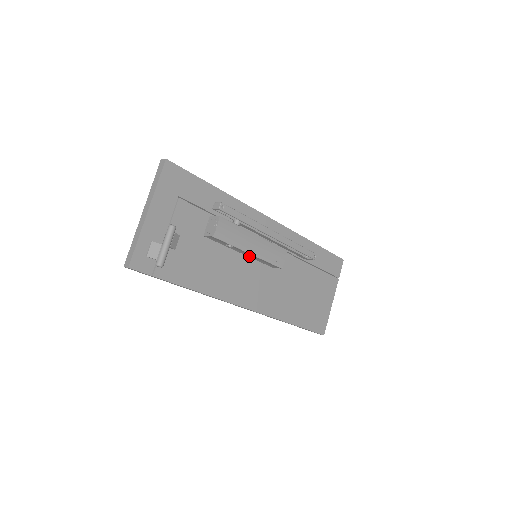
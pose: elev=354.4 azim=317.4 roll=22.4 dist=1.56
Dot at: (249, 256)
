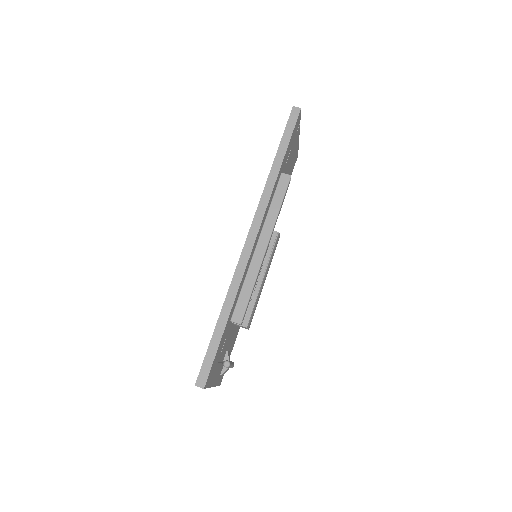
Dot at: occluded
